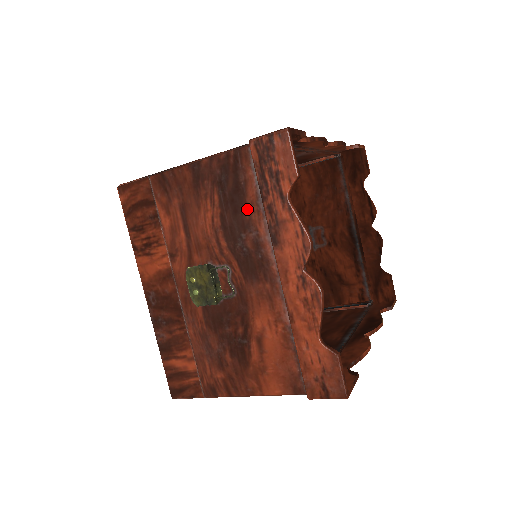
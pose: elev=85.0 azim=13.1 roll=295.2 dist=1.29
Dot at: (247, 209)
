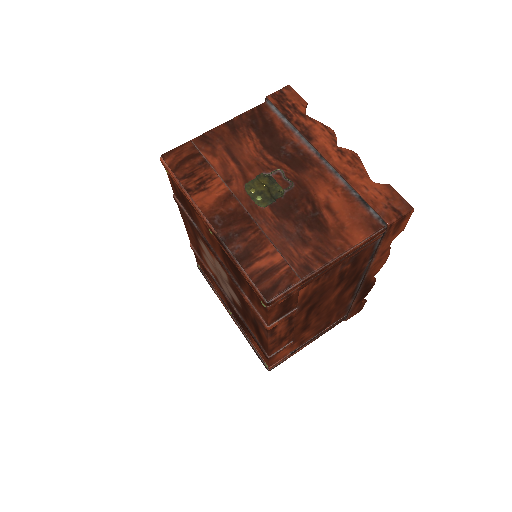
Dot at: (279, 132)
